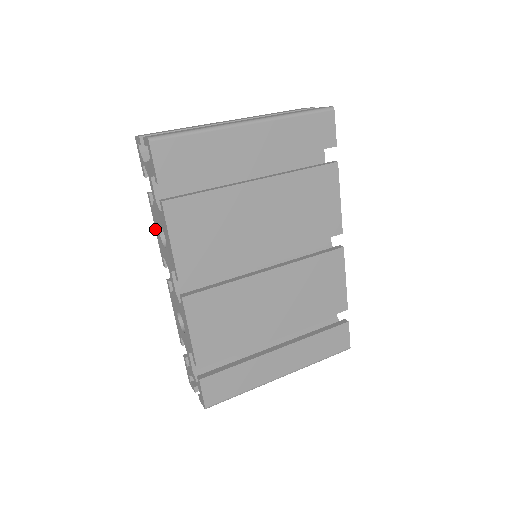
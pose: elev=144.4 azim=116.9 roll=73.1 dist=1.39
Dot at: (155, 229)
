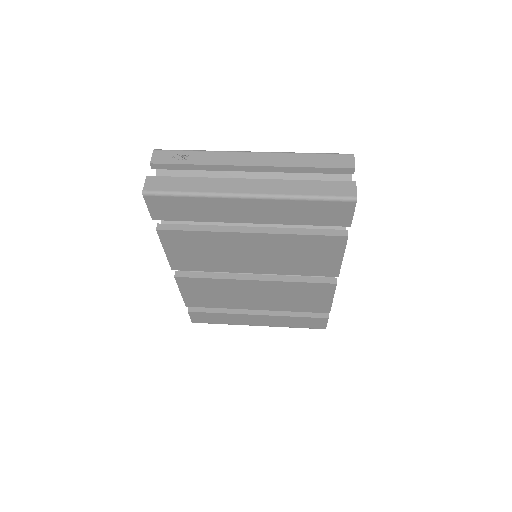
Dot at: occluded
